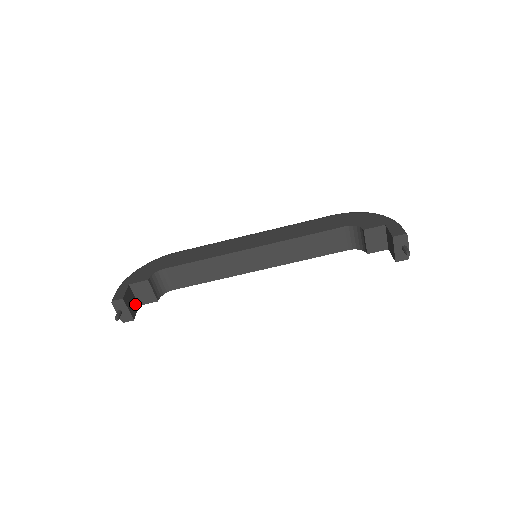
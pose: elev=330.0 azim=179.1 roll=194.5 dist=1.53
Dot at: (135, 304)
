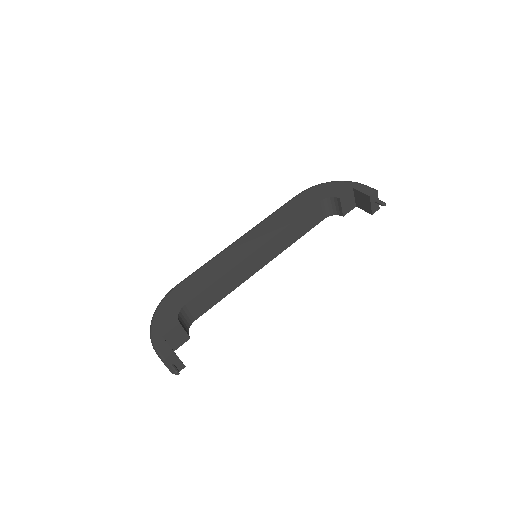
Dot at: occluded
